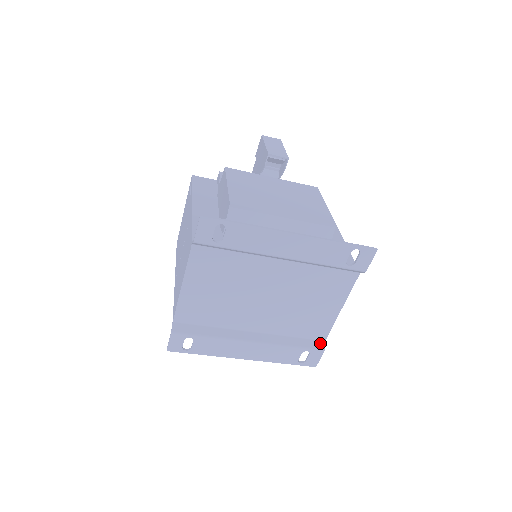
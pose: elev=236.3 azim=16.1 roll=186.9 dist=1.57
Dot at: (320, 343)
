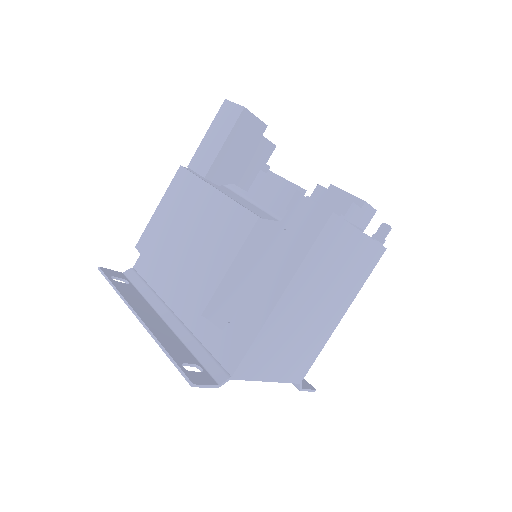
Dot at: occluded
